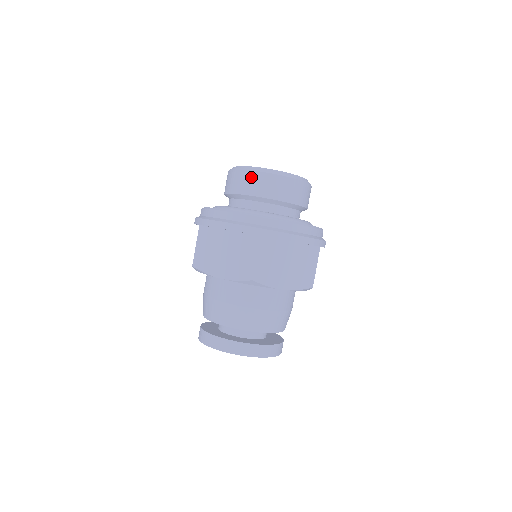
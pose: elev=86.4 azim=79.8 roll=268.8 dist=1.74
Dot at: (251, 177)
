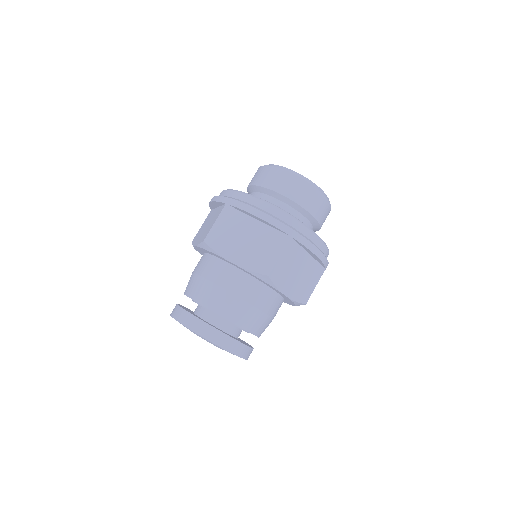
Dot at: (292, 180)
